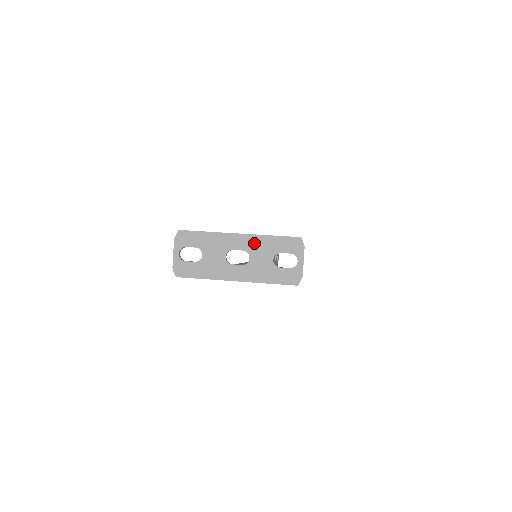
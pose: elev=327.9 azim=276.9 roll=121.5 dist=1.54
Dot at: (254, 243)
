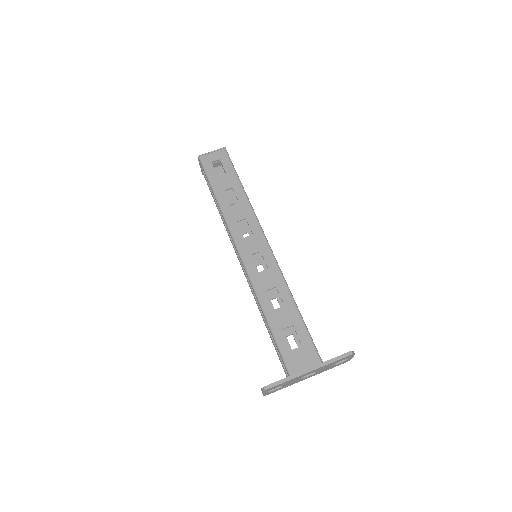
Dot at: (320, 369)
